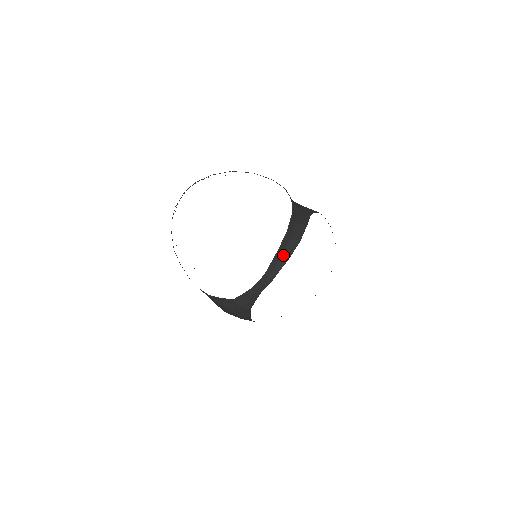
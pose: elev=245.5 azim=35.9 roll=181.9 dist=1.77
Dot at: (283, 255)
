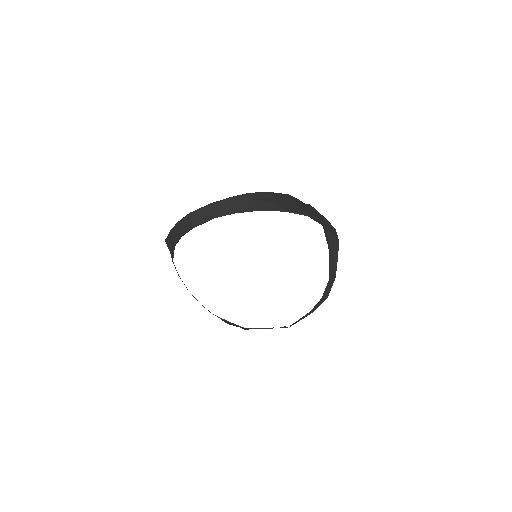
Dot at: (310, 312)
